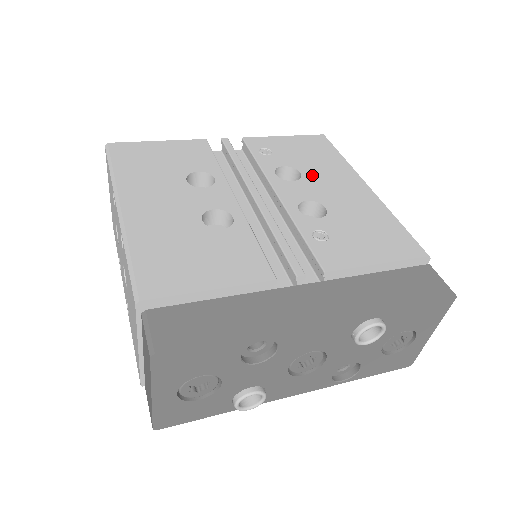
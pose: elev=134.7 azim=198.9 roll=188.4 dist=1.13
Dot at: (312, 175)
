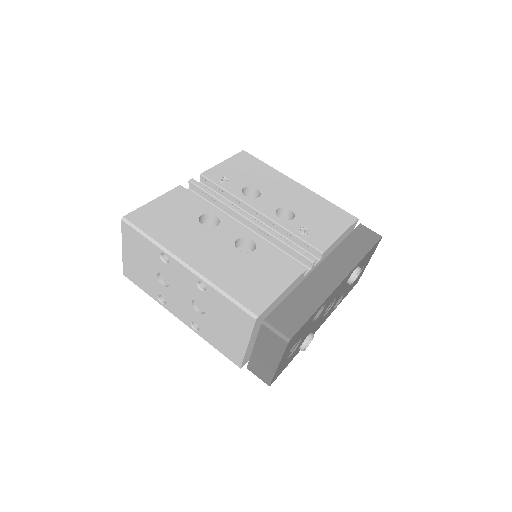
Dot at: (265, 188)
